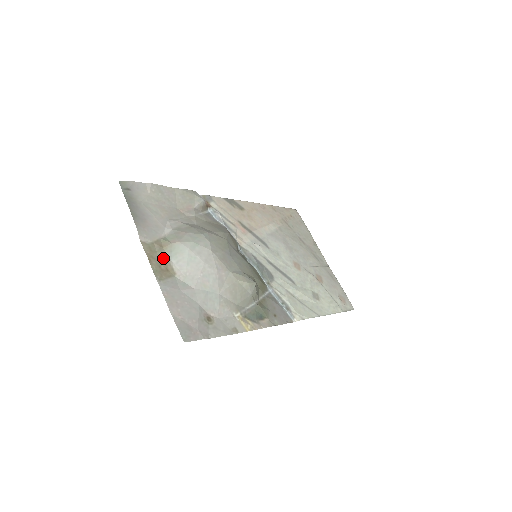
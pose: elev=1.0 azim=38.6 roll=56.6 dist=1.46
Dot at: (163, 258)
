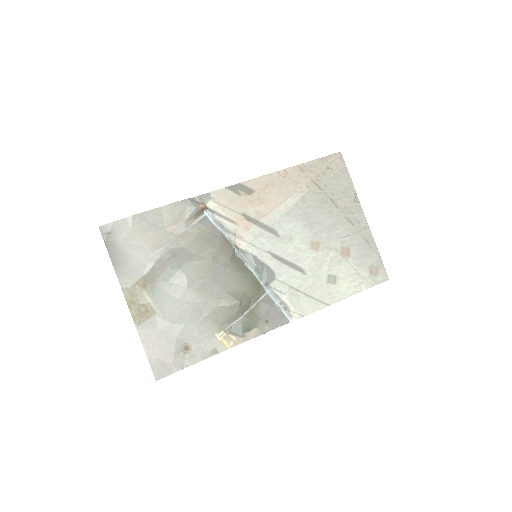
Dot at: (143, 300)
